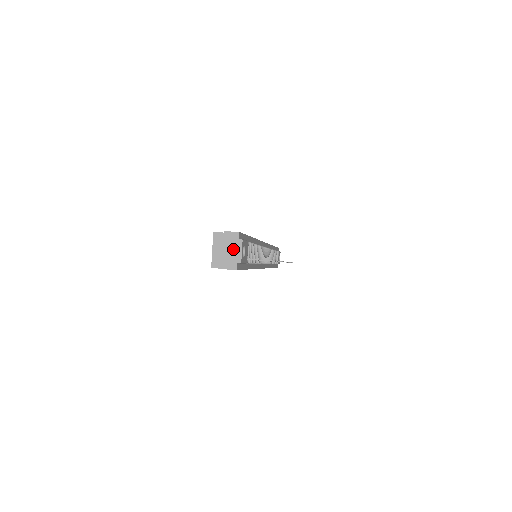
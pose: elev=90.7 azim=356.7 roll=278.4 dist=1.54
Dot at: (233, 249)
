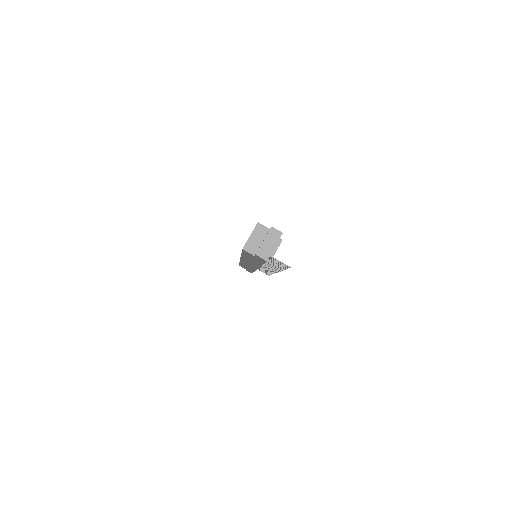
Dot at: (272, 243)
